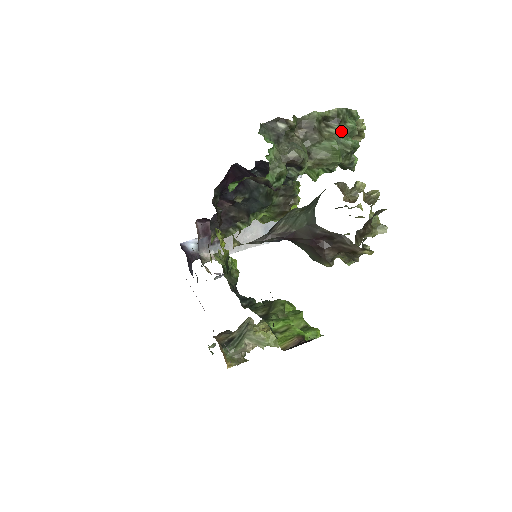
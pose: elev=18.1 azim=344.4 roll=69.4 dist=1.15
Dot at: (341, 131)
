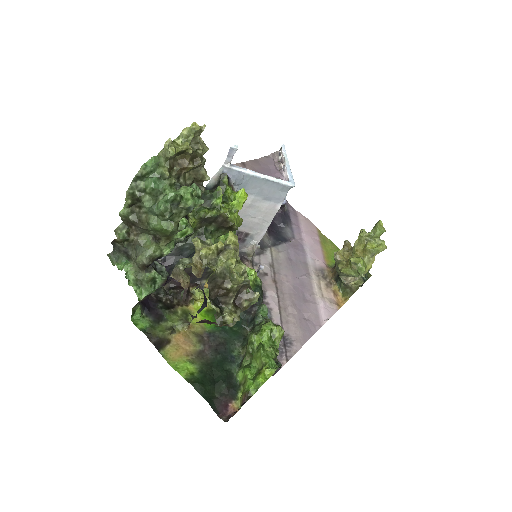
Dot at: (147, 207)
